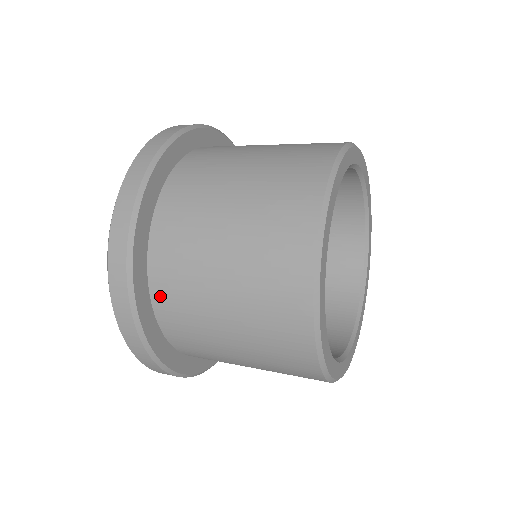
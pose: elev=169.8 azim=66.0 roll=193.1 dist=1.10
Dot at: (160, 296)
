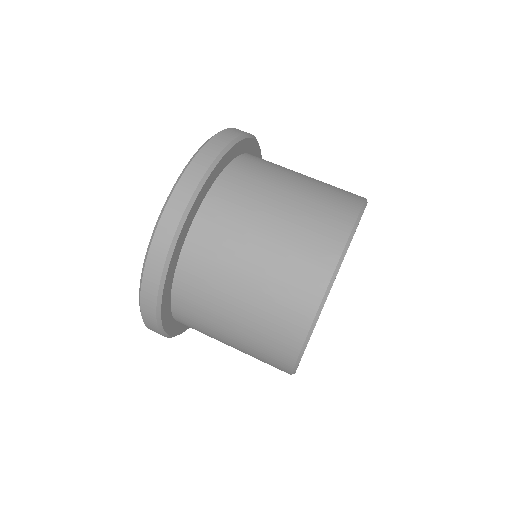
Dot at: (181, 288)
